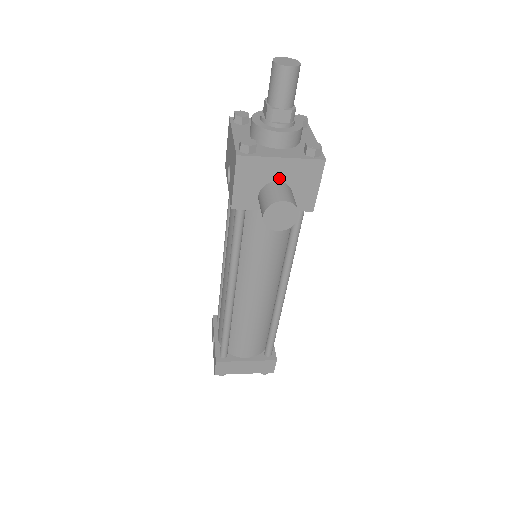
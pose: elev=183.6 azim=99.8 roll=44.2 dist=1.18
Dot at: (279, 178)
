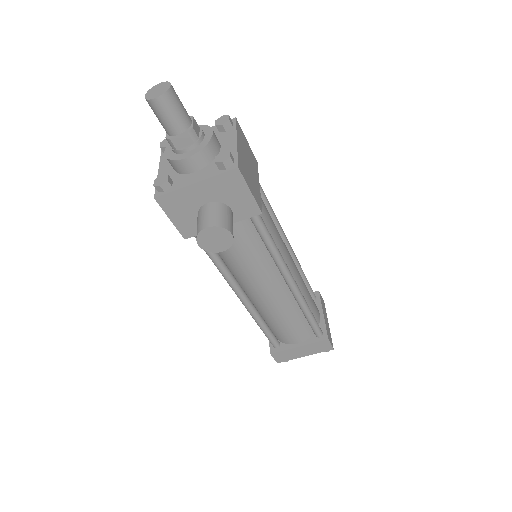
Dot at: (206, 200)
